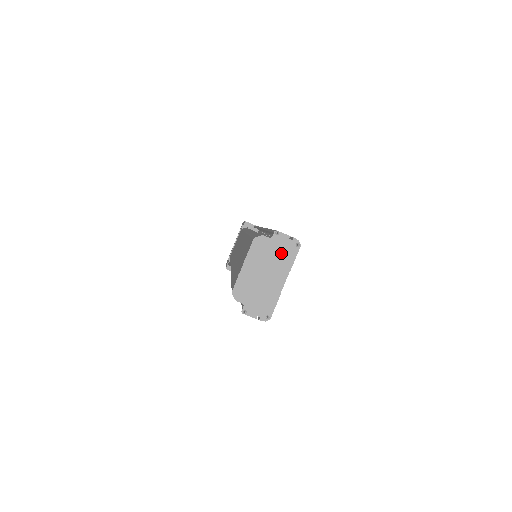
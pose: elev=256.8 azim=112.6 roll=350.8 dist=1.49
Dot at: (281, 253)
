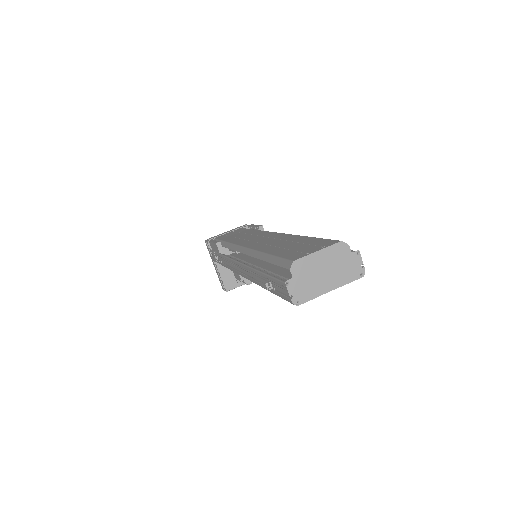
Dot at: (348, 269)
